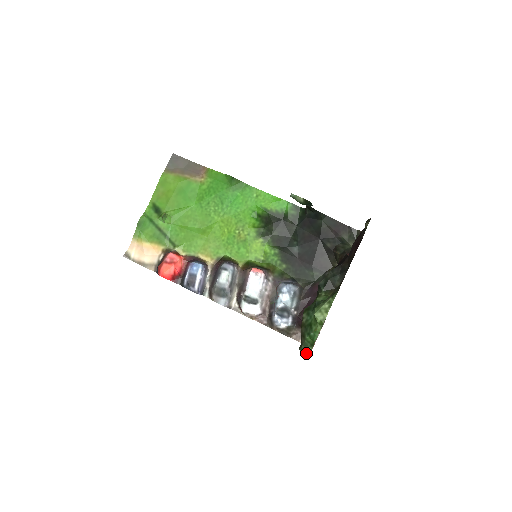
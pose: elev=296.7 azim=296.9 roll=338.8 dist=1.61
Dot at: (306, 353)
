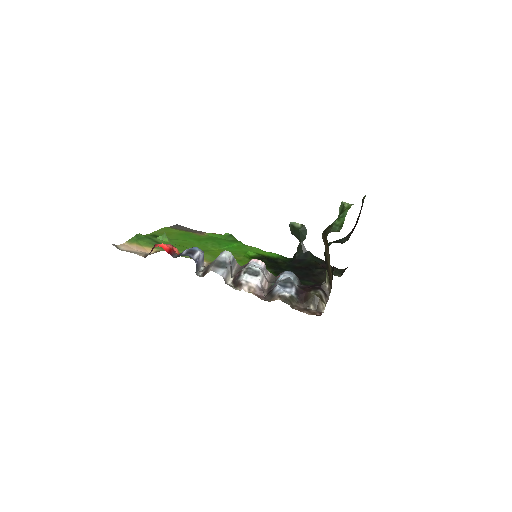
Dot at: occluded
